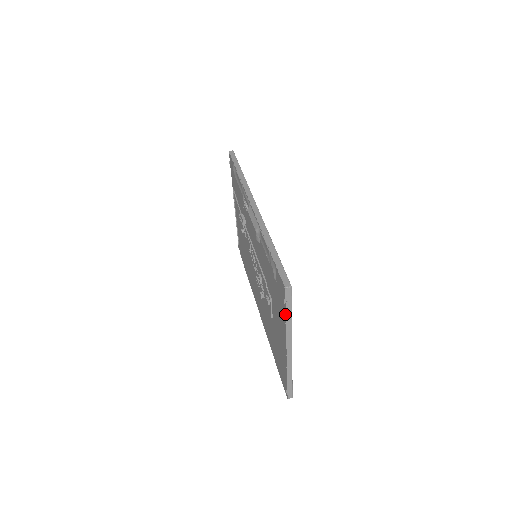
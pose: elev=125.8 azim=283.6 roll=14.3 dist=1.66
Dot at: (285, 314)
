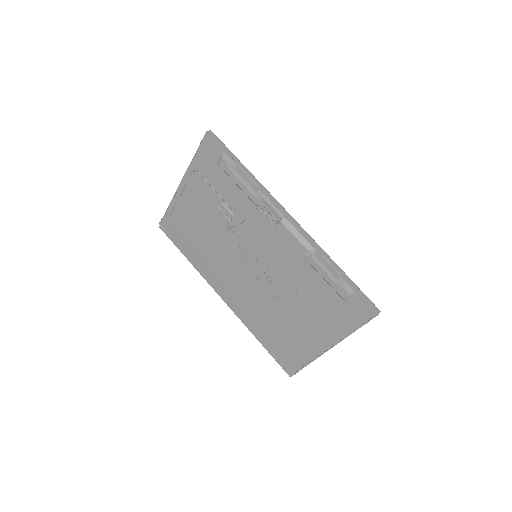
Dot at: (357, 329)
